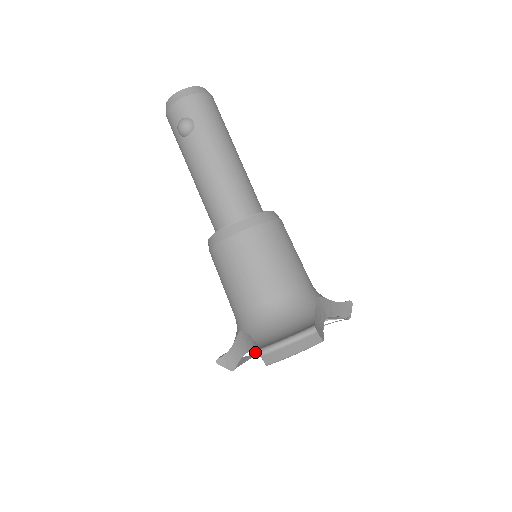
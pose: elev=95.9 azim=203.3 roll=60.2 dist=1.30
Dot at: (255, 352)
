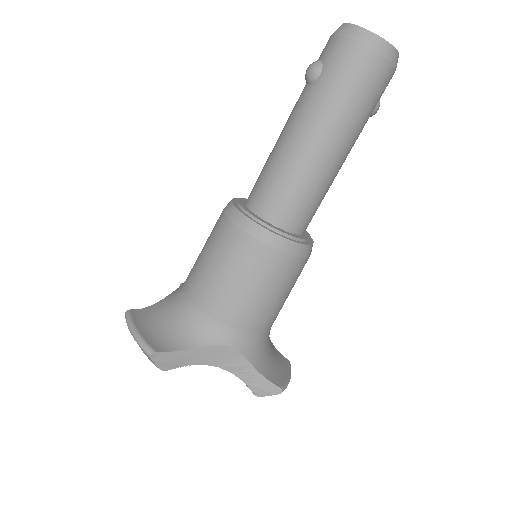
Dot at: occluded
